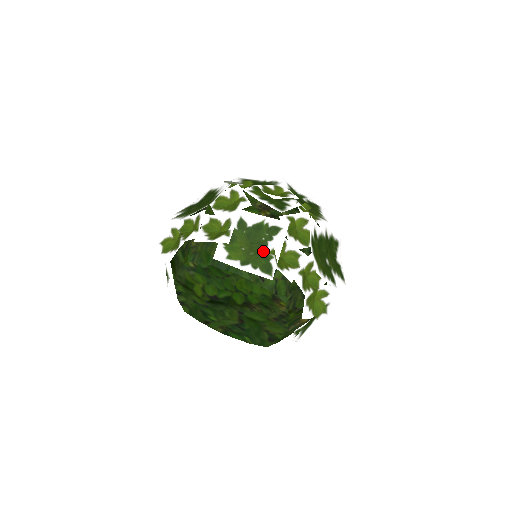
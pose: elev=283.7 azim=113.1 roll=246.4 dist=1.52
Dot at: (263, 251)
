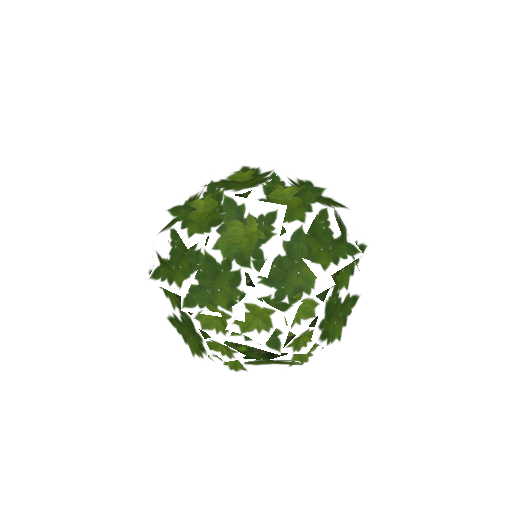
Dot at: (282, 361)
